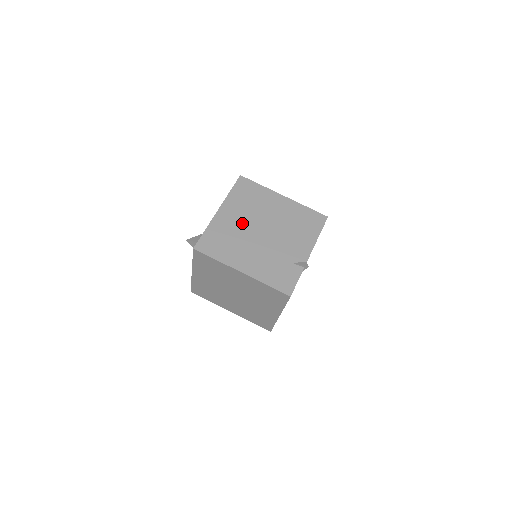
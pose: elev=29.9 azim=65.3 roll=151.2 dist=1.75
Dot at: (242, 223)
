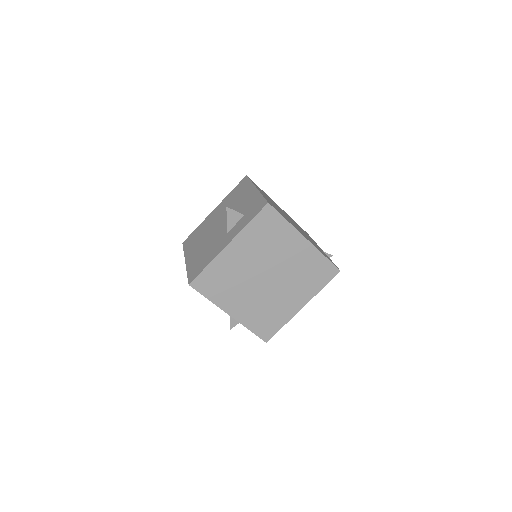
Dot at: (276, 206)
